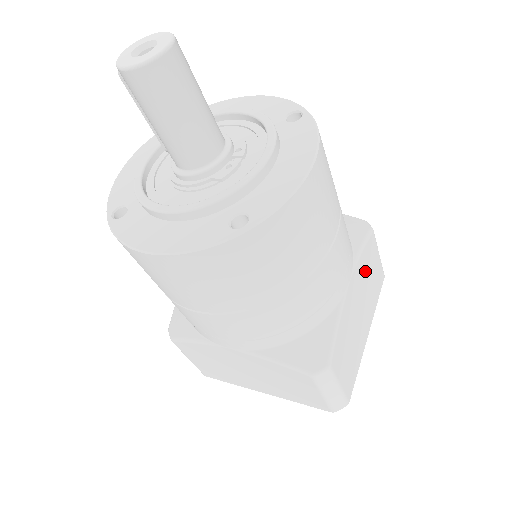
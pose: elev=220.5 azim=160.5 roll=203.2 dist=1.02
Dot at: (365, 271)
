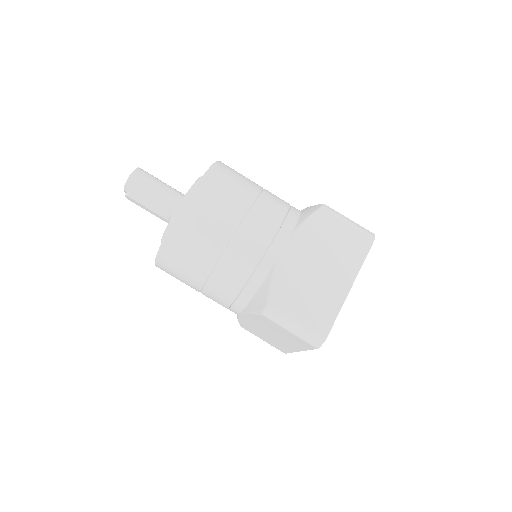
Dot at: occluded
